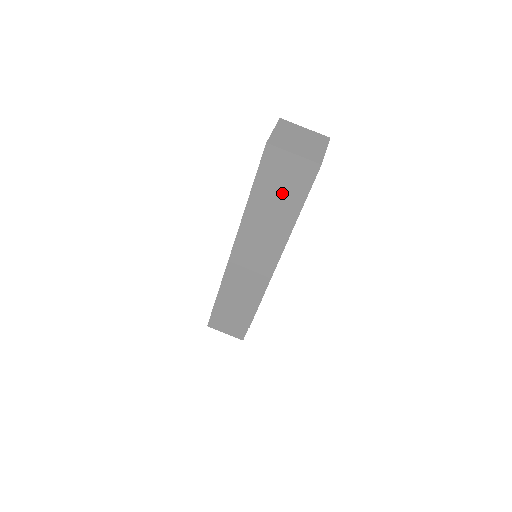
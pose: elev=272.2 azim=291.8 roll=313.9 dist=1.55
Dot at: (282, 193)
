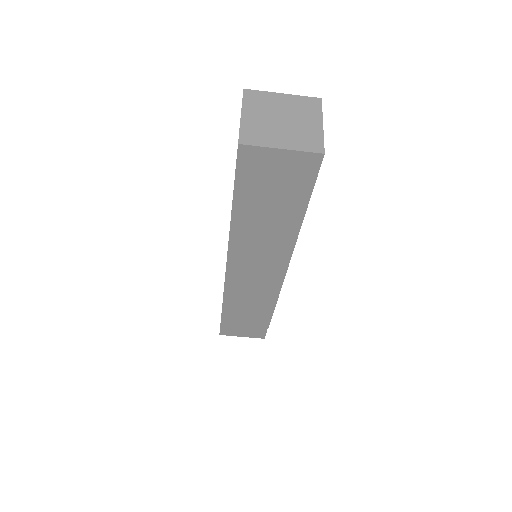
Dot at: (276, 197)
